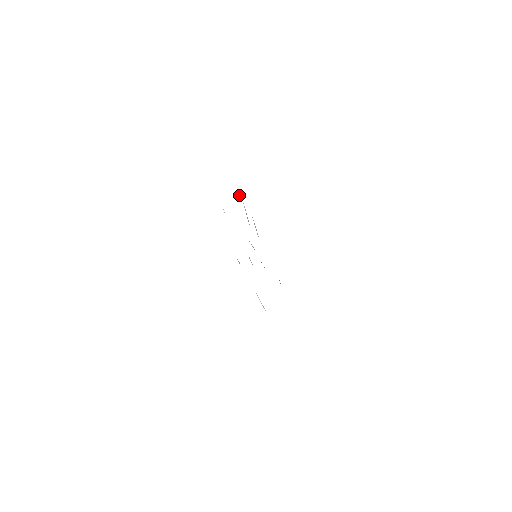
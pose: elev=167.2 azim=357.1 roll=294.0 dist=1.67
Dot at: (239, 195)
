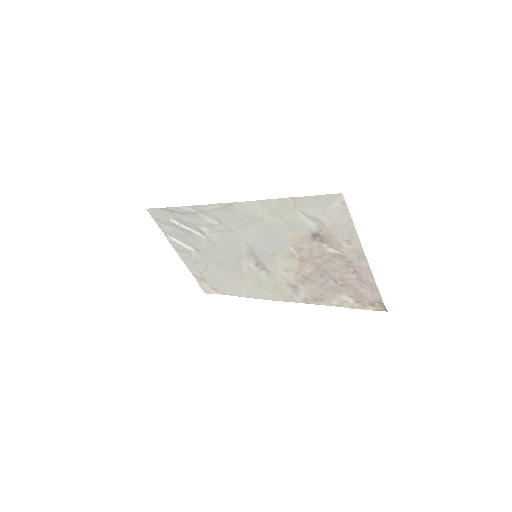
Dot at: (169, 213)
